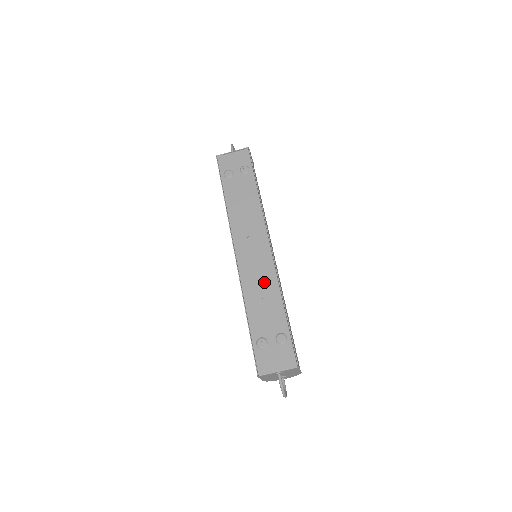
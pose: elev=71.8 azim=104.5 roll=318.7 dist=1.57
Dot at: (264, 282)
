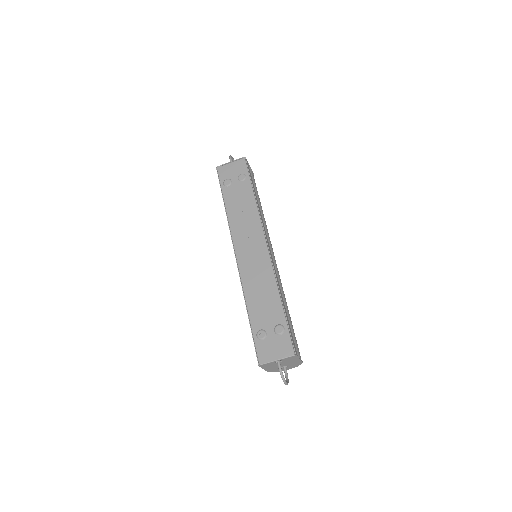
Dot at: (262, 279)
